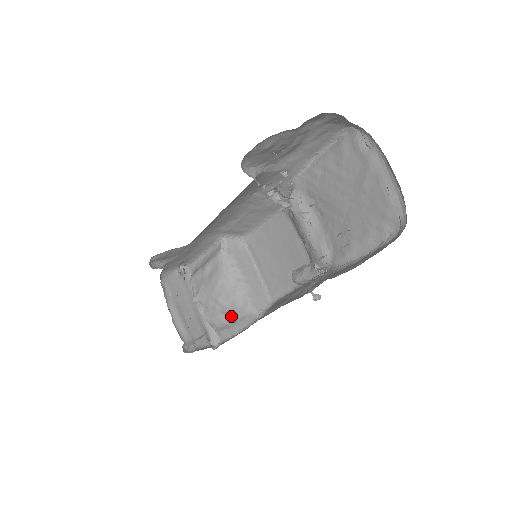
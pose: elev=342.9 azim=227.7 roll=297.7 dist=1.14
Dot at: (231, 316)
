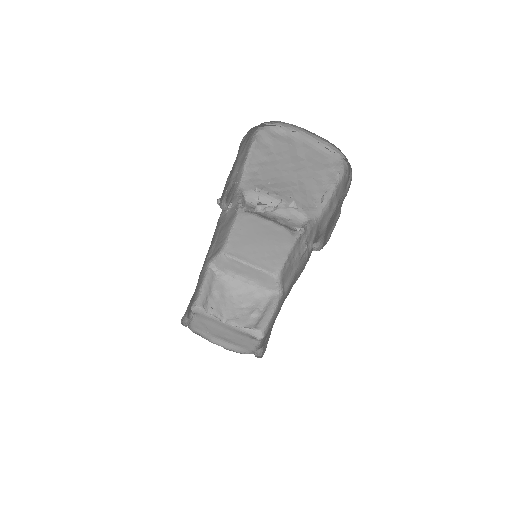
Dot at: (260, 309)
